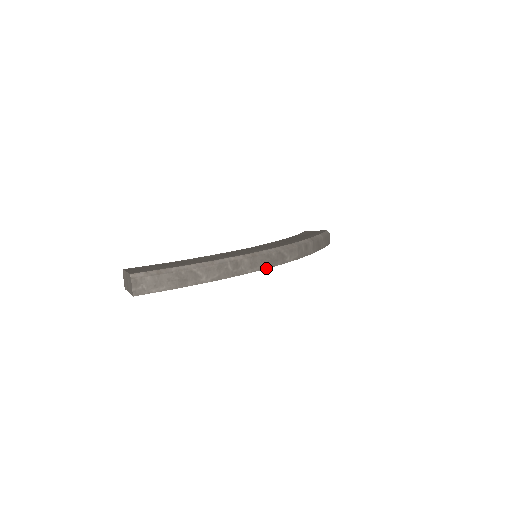
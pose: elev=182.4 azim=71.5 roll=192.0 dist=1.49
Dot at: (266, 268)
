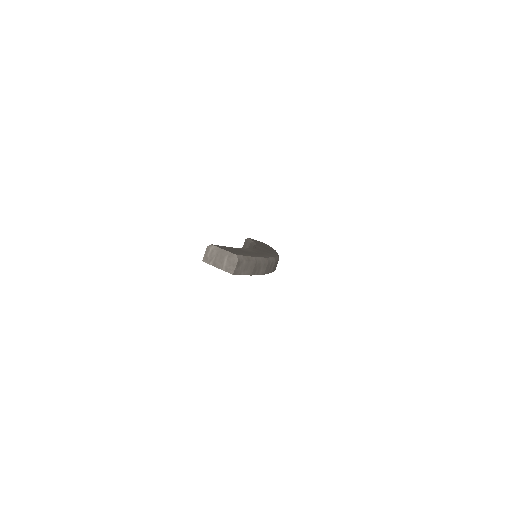
Dot at: occluded
